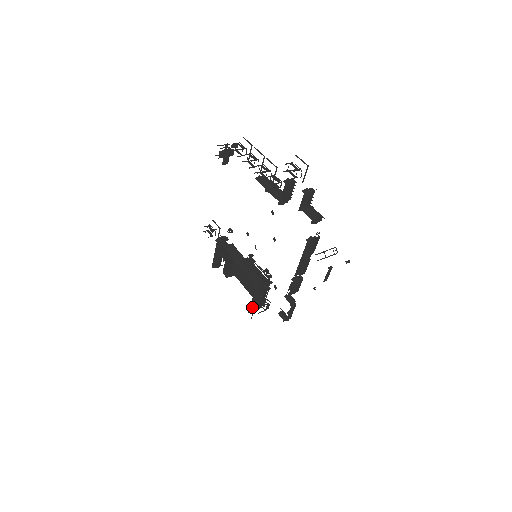
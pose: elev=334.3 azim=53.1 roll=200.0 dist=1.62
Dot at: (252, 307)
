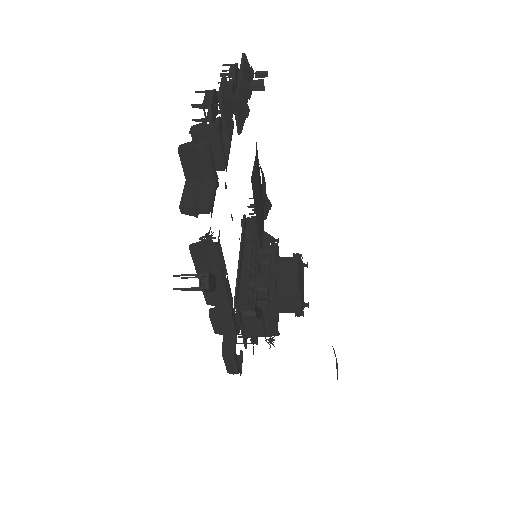
Dot at: occluded
